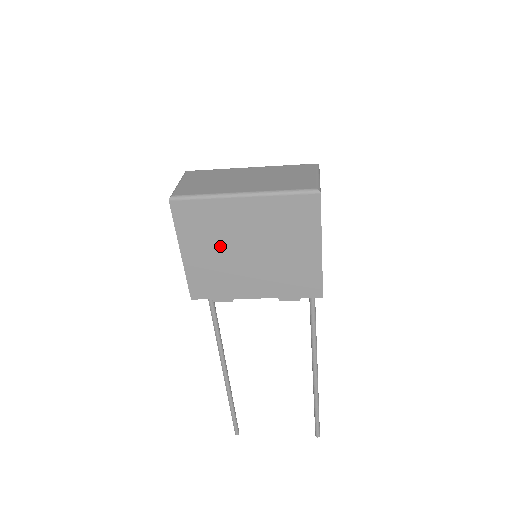
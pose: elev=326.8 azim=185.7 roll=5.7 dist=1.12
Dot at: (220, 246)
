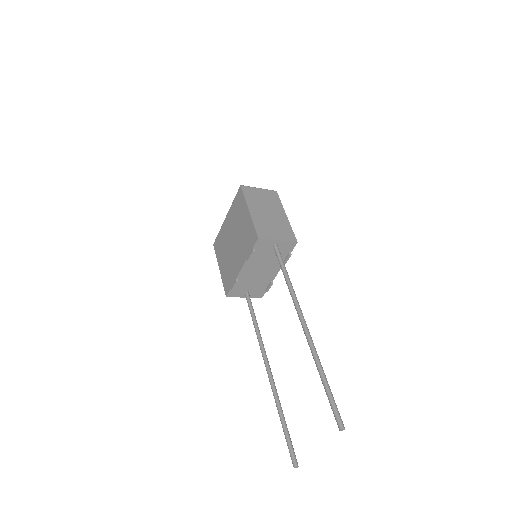
Dot at: (227, 250)
